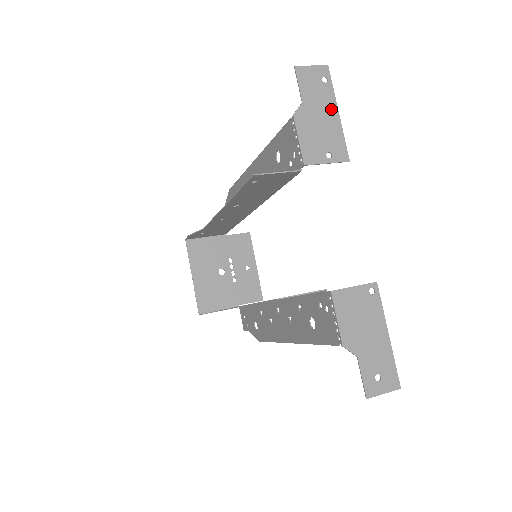
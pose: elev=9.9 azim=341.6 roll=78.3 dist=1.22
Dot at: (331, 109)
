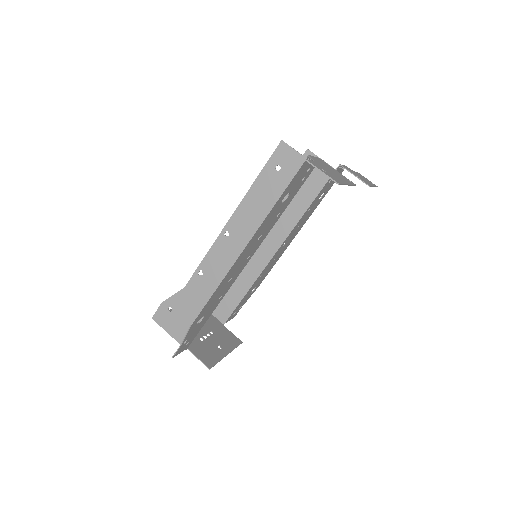
Dot at: (370, 183)
